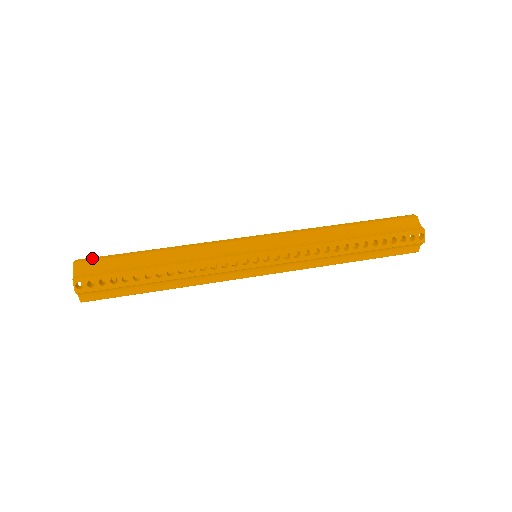
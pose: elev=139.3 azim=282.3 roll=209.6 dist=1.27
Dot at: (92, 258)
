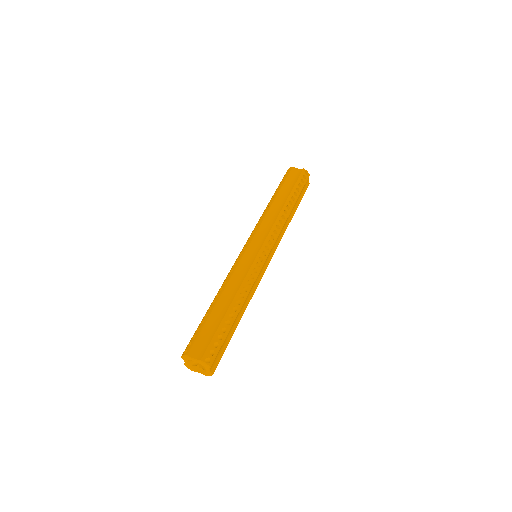
Dot at: (191, 343)
